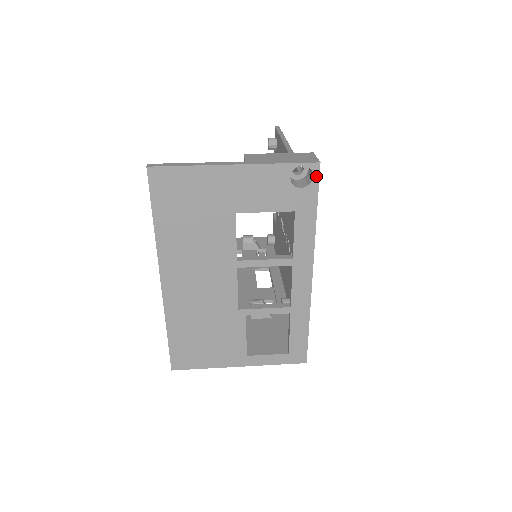
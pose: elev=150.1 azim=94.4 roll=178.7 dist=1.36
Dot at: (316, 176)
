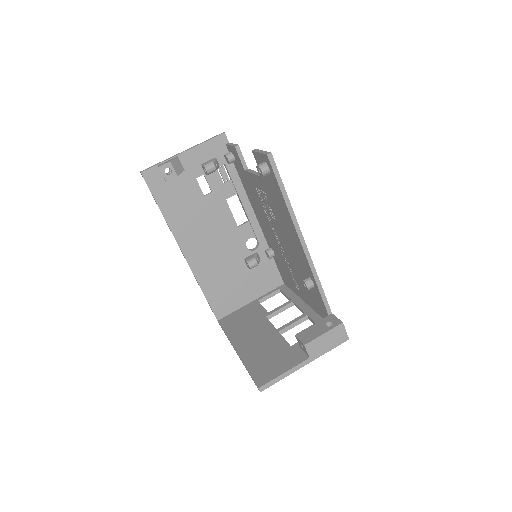
Dot at: occluded
